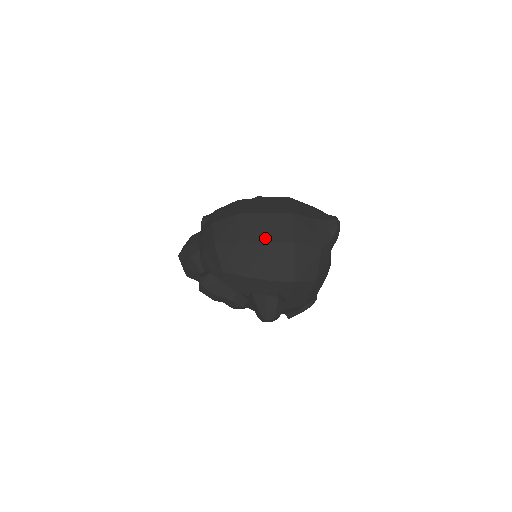
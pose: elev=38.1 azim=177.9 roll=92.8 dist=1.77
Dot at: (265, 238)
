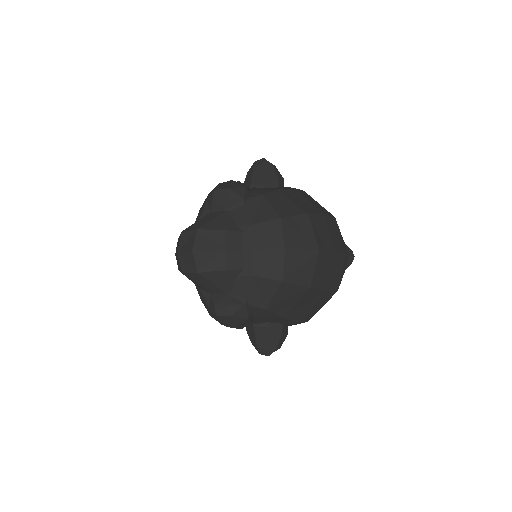
Dot at: (326, 285)
